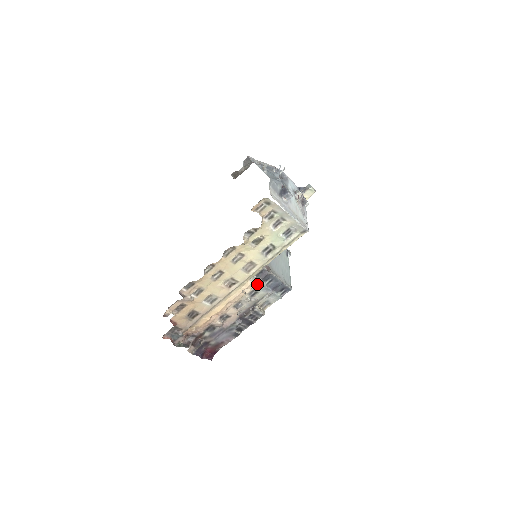
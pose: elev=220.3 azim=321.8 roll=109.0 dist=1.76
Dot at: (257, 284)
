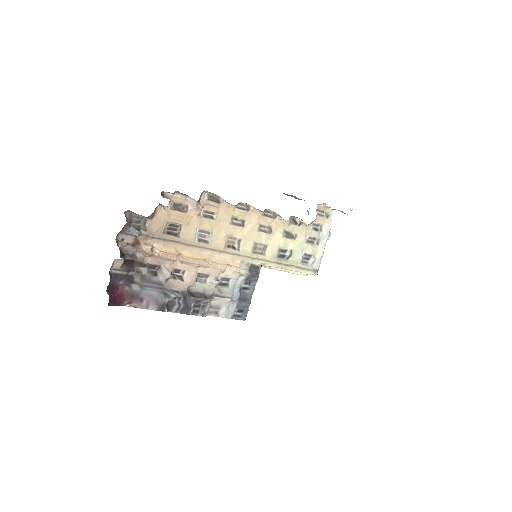
Dot at: (240, 276)
